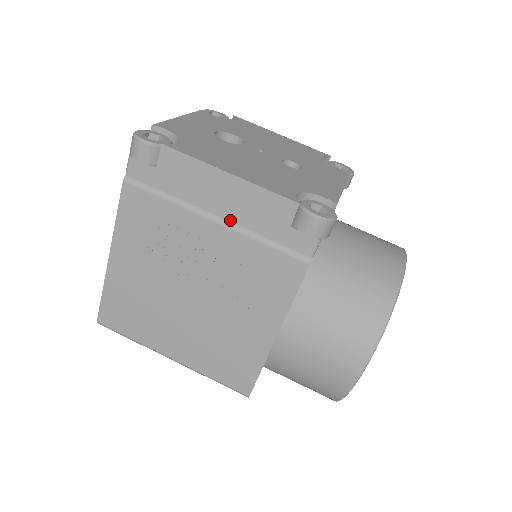
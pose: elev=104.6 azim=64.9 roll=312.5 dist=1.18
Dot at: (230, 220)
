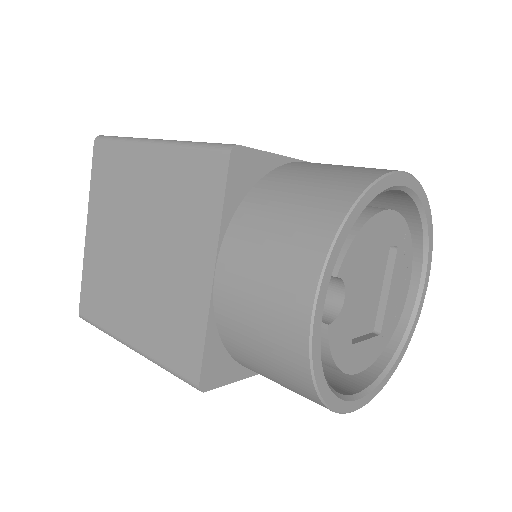
Dot at: occluded
